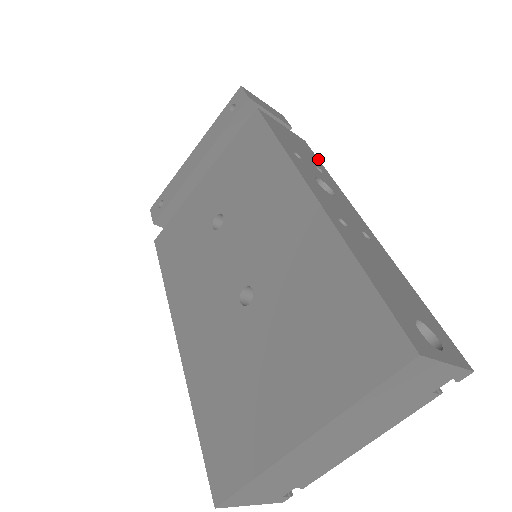
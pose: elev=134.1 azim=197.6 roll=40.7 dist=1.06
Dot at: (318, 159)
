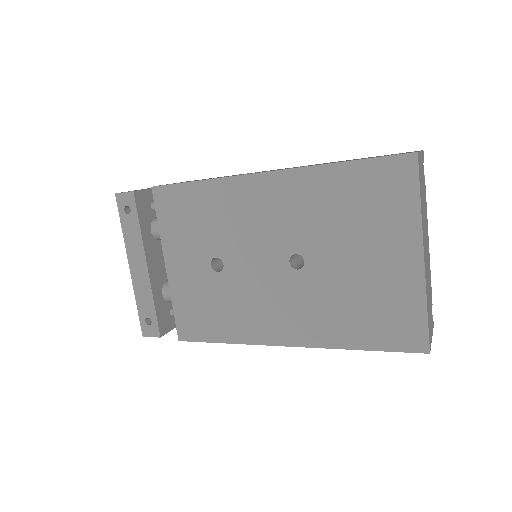
Dot at: occluded
